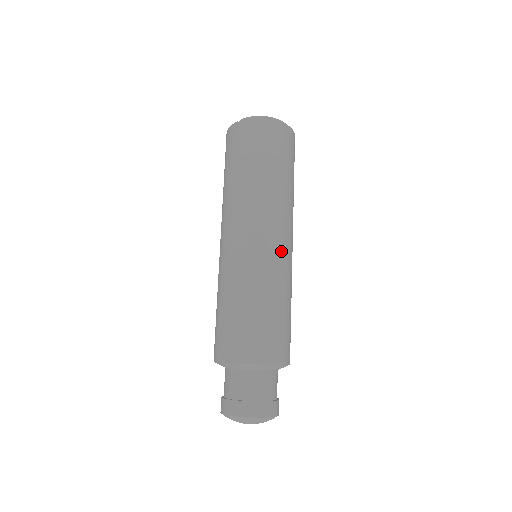
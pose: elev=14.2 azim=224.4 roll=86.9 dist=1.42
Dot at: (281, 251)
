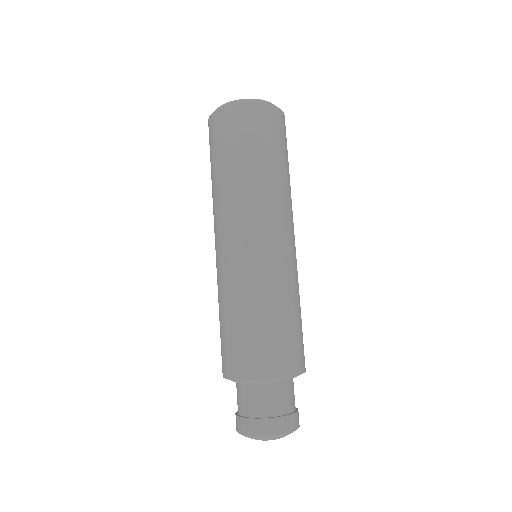
Dot at: (250, 250)
